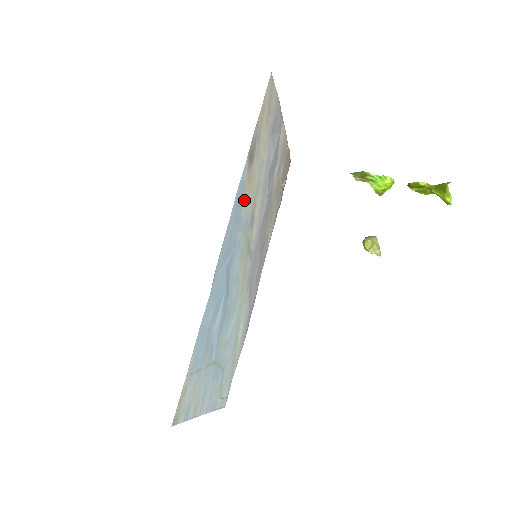
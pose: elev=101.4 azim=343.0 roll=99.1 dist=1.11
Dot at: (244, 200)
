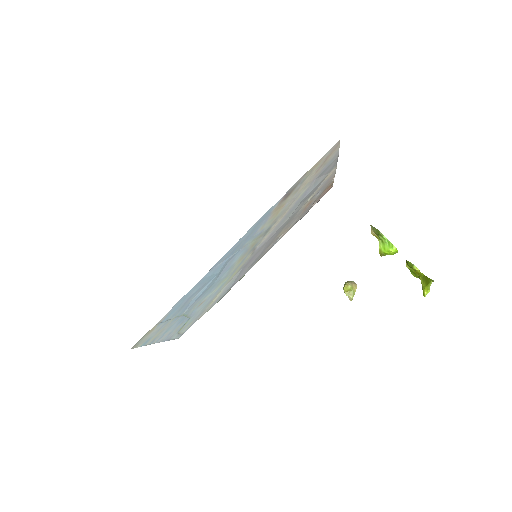
Dot at: (266, 221)
